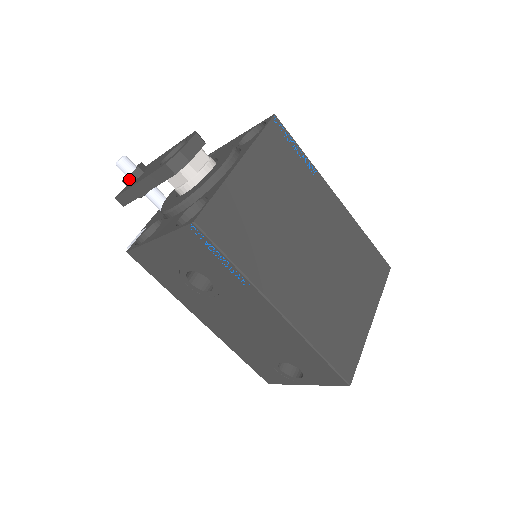
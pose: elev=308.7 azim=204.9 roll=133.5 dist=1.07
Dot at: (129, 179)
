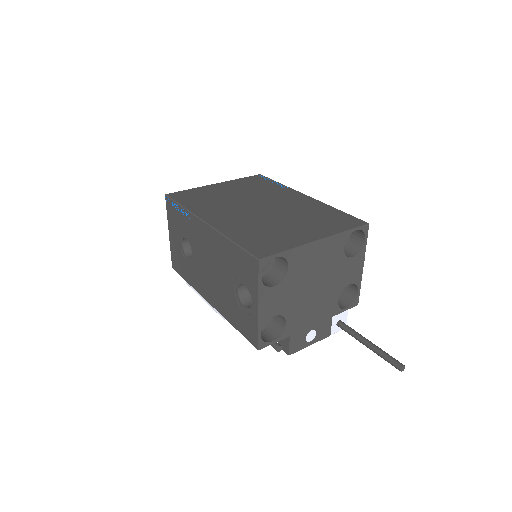
Dot at: occluded
